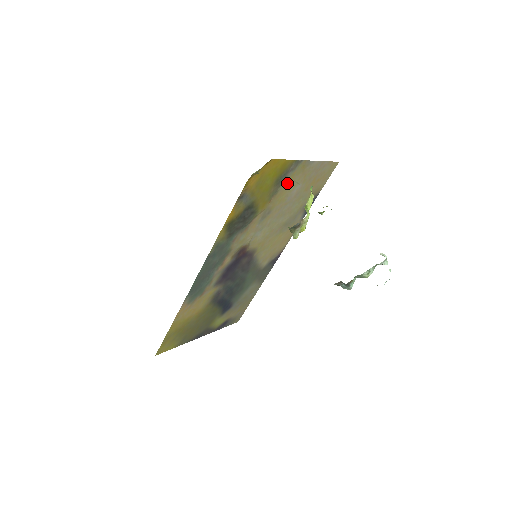
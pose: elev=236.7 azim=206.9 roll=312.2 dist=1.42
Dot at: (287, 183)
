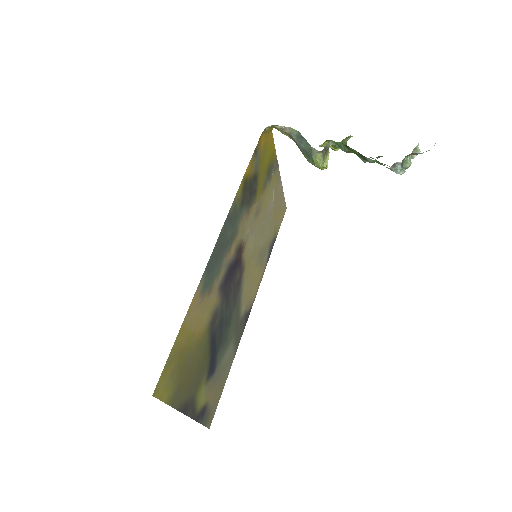
Dot at: (270, 184)
